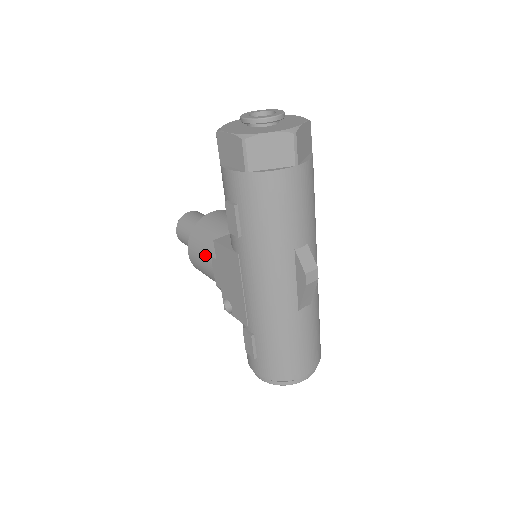
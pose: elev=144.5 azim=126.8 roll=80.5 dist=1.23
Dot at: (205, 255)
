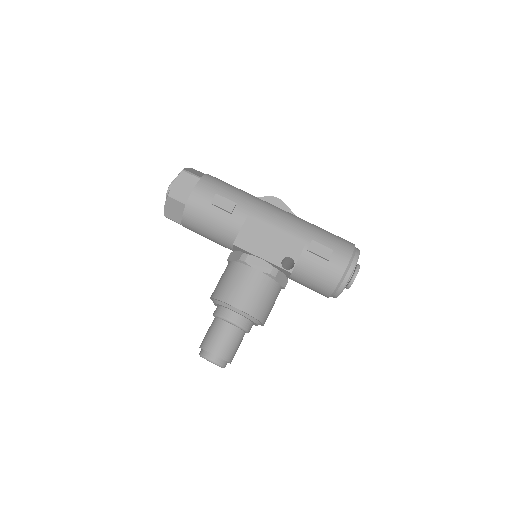
Dot at: (242, 276)
